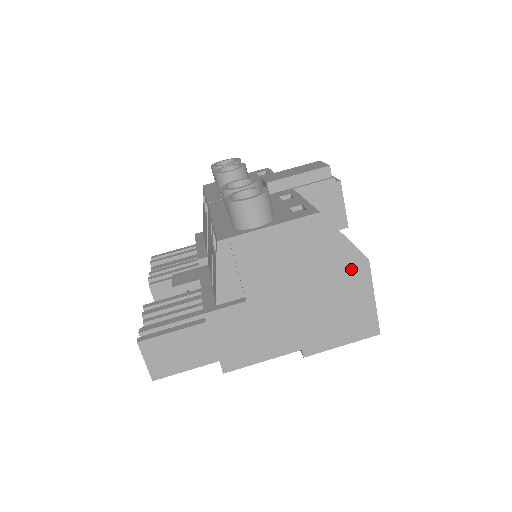
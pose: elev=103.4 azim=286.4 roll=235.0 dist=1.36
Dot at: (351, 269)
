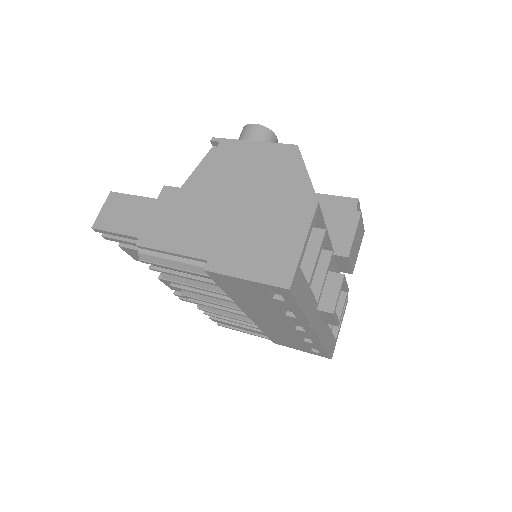
Dot at: (297, 203)
